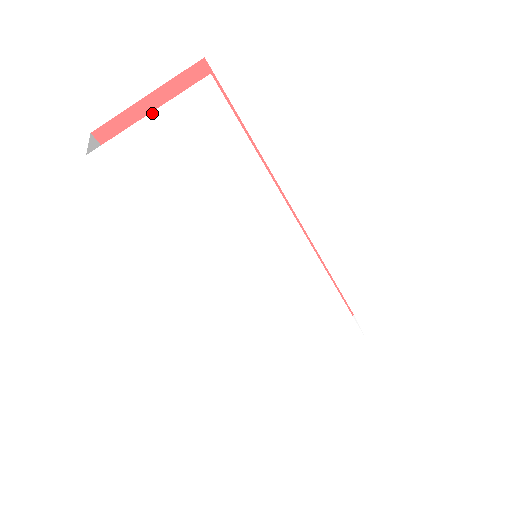
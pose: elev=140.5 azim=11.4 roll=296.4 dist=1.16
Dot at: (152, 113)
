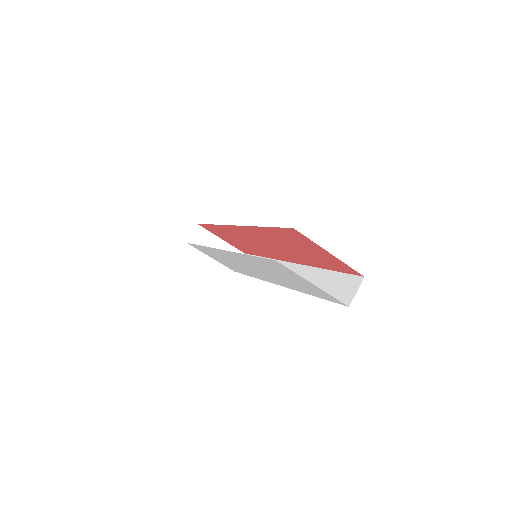
Dot at: occluded
